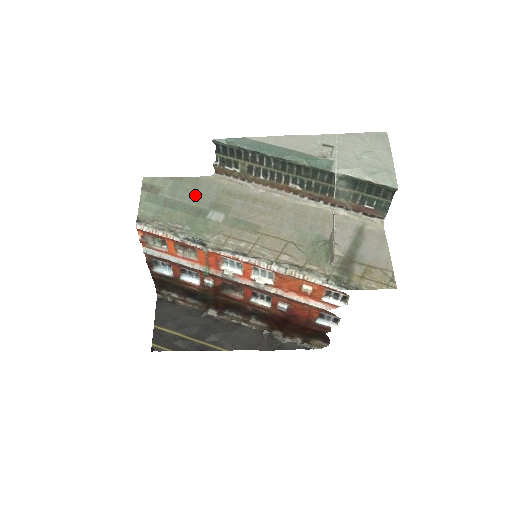
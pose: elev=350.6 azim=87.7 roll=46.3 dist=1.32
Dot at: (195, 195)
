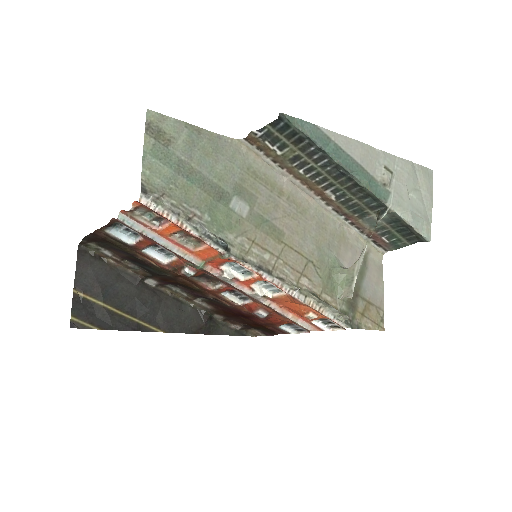
Dot at: (216, 165)
